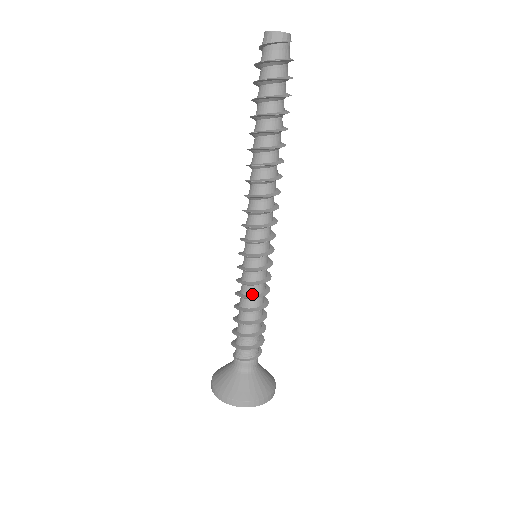
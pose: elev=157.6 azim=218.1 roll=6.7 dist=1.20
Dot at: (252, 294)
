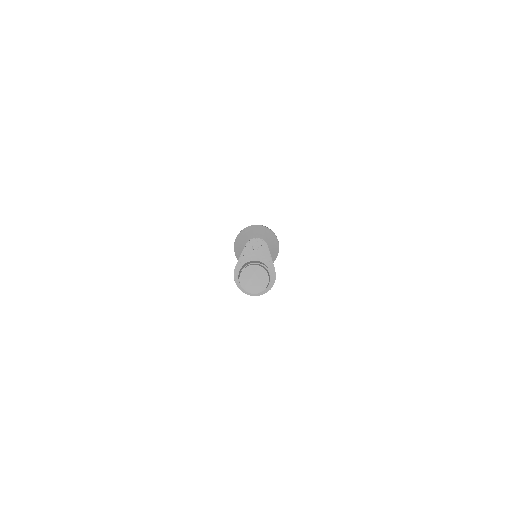
Dot at: occluded
